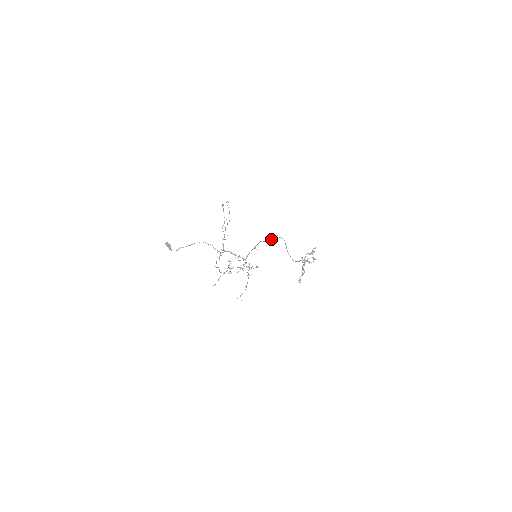
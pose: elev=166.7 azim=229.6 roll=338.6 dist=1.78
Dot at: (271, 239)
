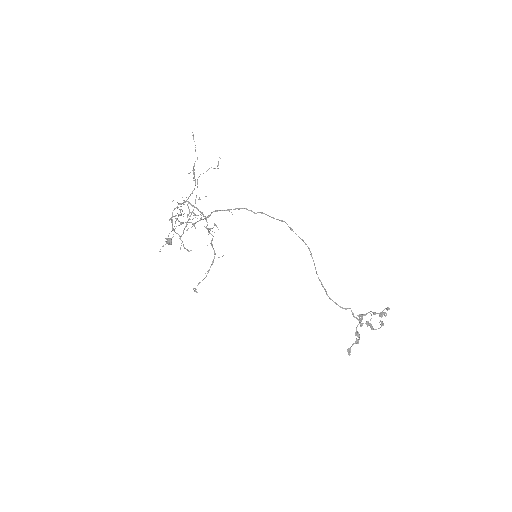
Dot at: occluded
